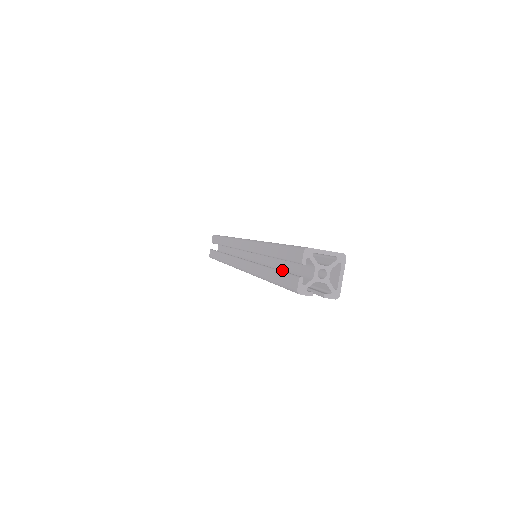
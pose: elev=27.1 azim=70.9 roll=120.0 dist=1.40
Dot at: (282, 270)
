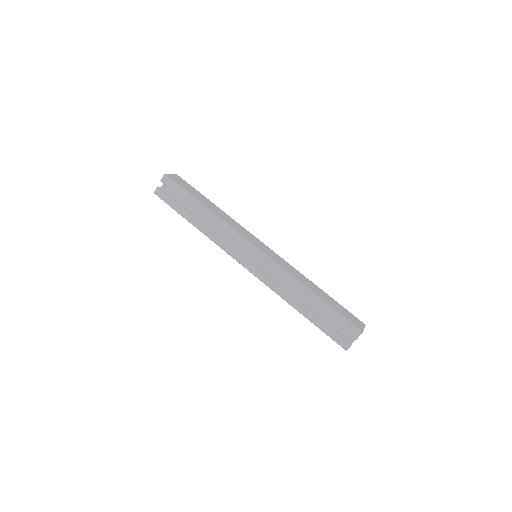
Dot at: (315, 312)
